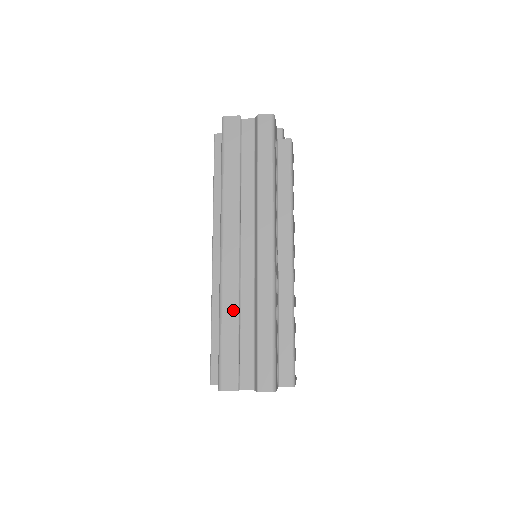
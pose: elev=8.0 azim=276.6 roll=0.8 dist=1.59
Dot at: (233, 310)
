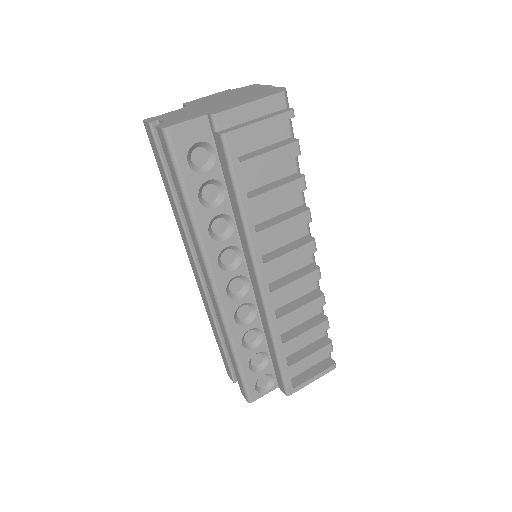
Dot at: (213, 325)
